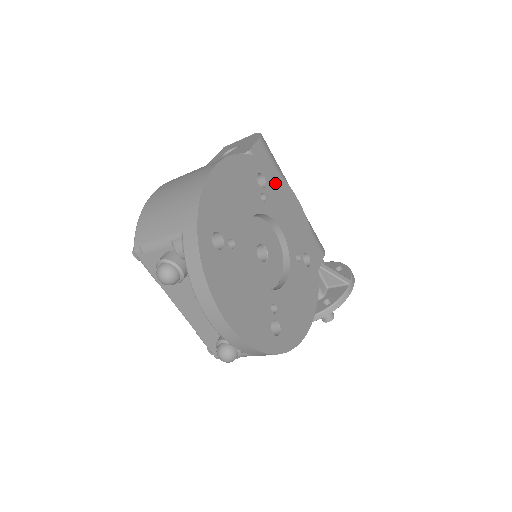
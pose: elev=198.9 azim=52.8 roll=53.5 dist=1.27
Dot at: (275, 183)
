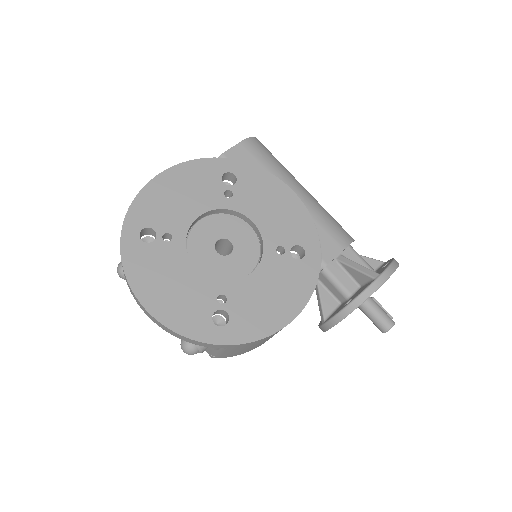
Dot at: (253, 179)
